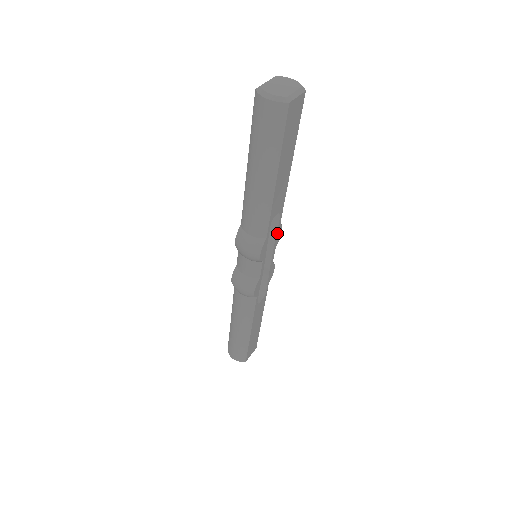
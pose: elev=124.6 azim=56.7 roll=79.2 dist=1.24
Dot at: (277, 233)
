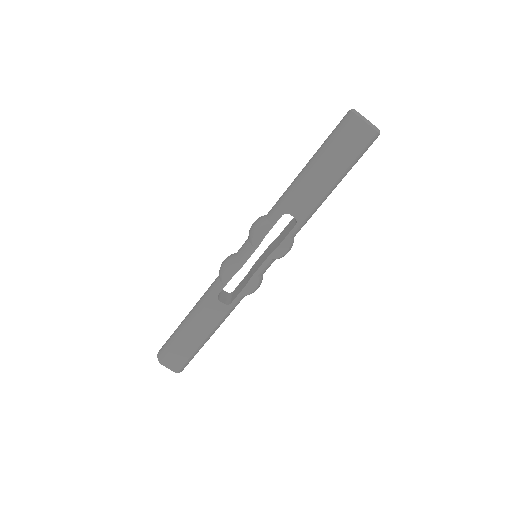
Dot at: (282, 243)
